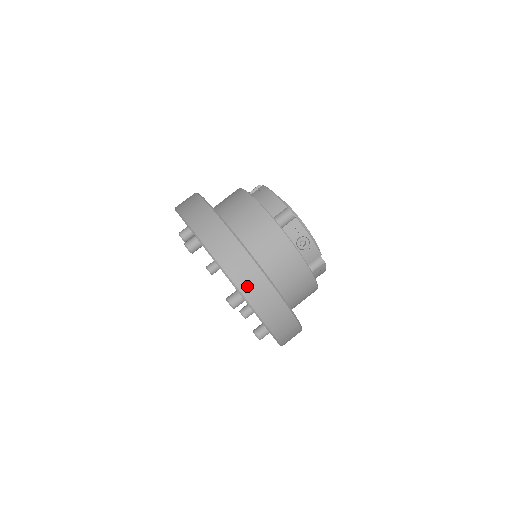
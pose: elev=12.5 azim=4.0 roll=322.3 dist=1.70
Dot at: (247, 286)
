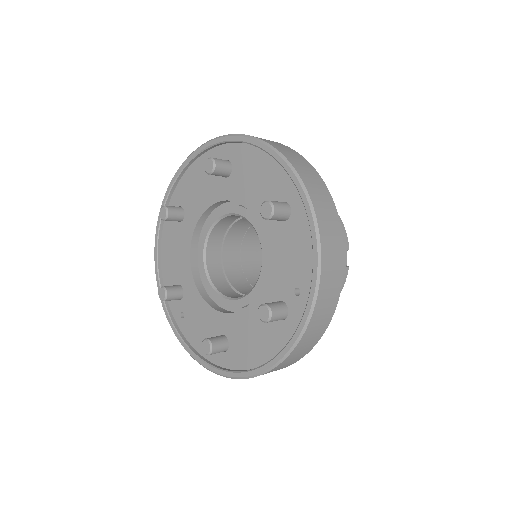
Dot at: (318, 317)
